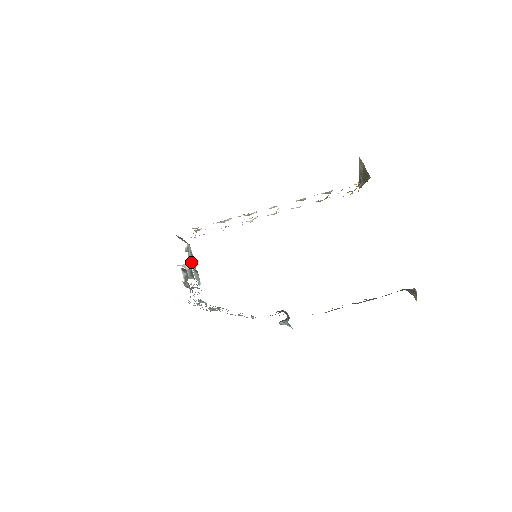
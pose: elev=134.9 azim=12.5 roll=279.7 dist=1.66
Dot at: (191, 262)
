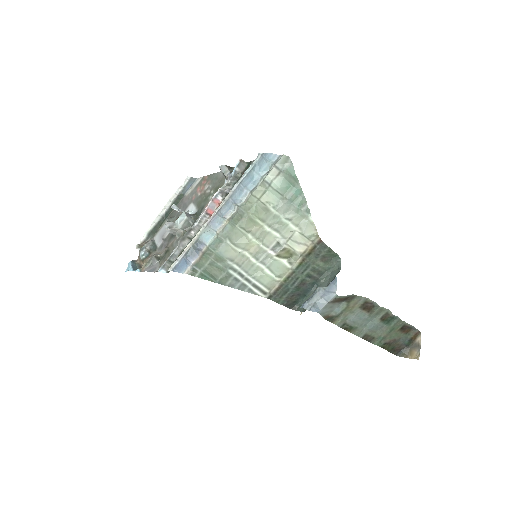
Dot at: (134, 266)
